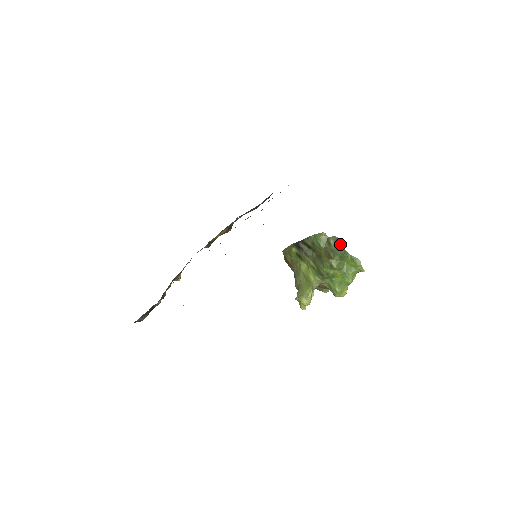
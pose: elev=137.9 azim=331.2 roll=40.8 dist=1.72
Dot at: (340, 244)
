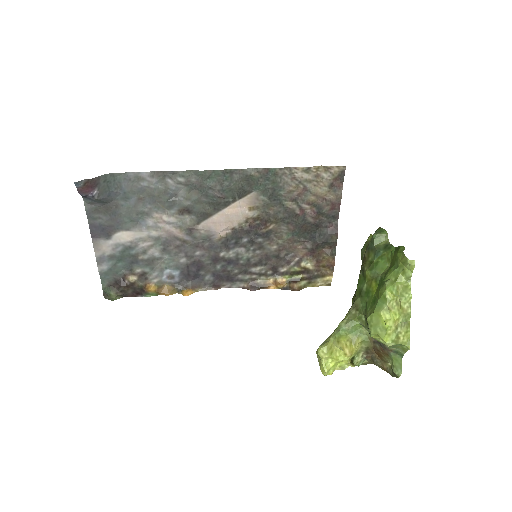
Dot at: (377, 231)
